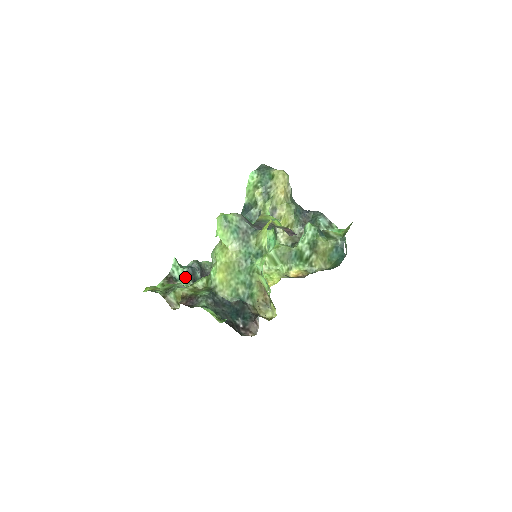
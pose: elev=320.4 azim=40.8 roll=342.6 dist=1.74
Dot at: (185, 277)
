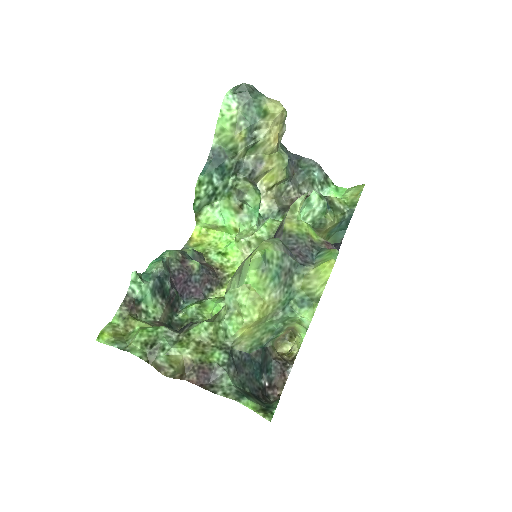
Dot at: (151, 295)
